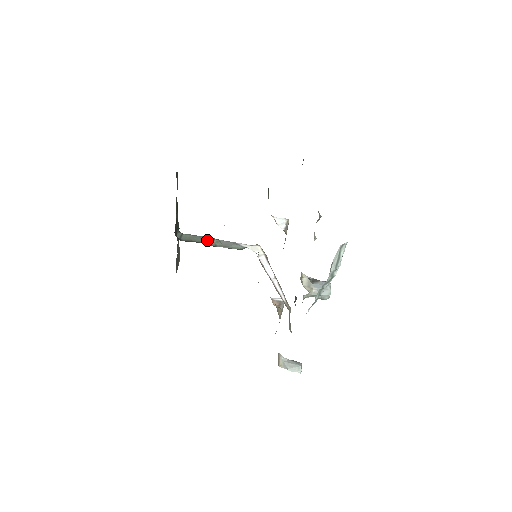
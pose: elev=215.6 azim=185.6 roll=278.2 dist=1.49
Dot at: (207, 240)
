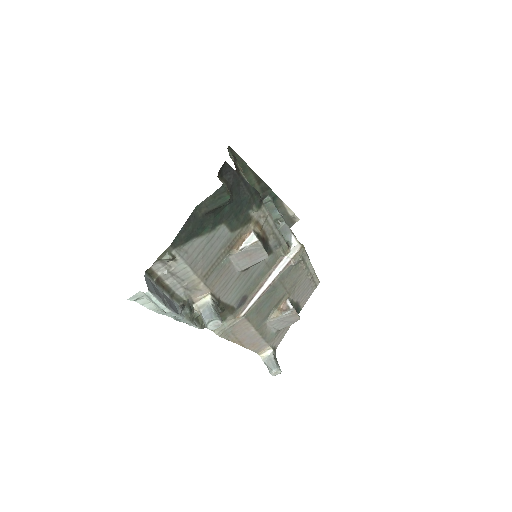
Dot at: (276, 217)
